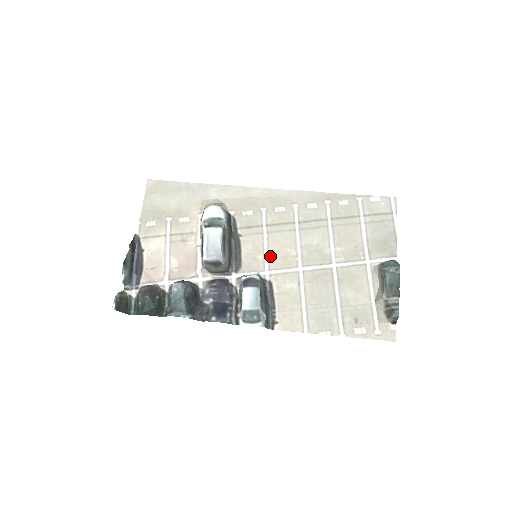
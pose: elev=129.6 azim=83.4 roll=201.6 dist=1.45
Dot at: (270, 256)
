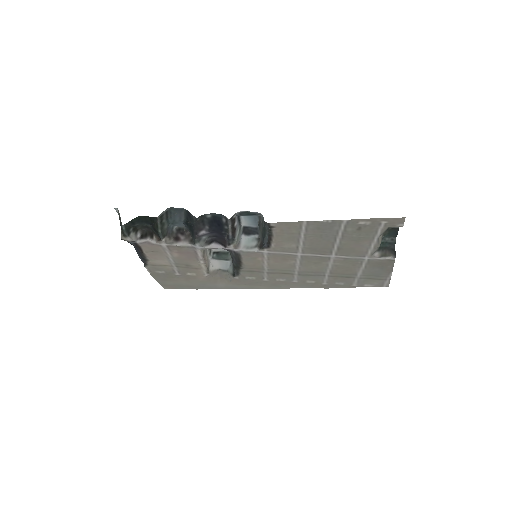
Dot at: (269, 259)
